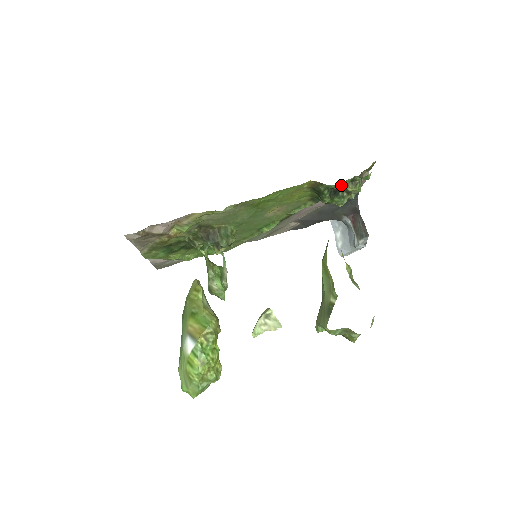
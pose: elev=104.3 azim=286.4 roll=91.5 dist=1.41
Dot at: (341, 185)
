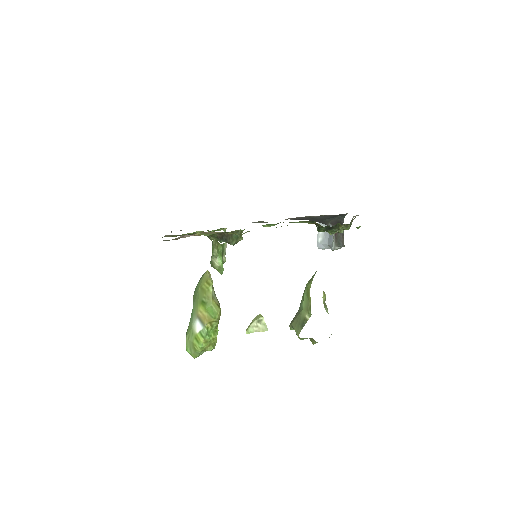
Dot at: (336, 230)
